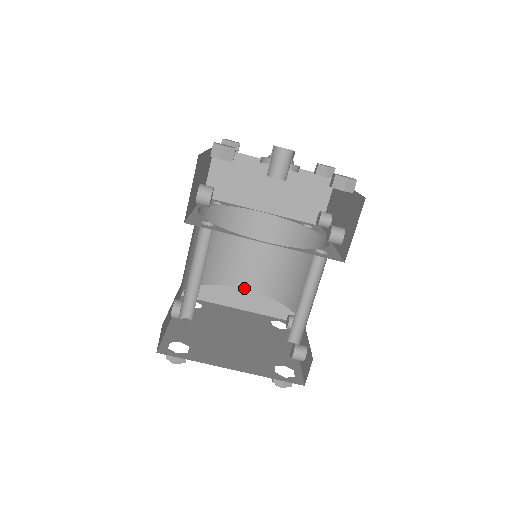
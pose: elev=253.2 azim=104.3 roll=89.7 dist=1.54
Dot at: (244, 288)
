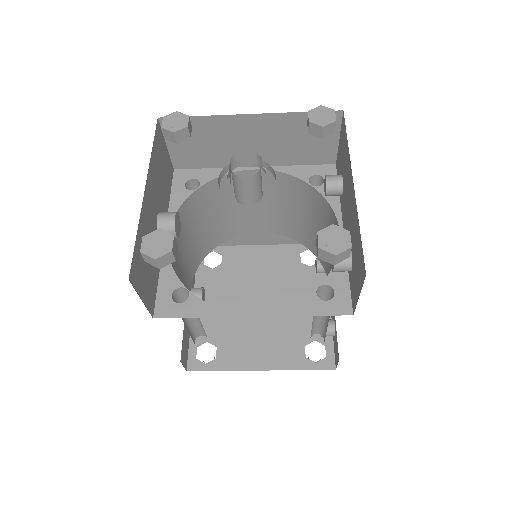
Dot at: (261, 232)
